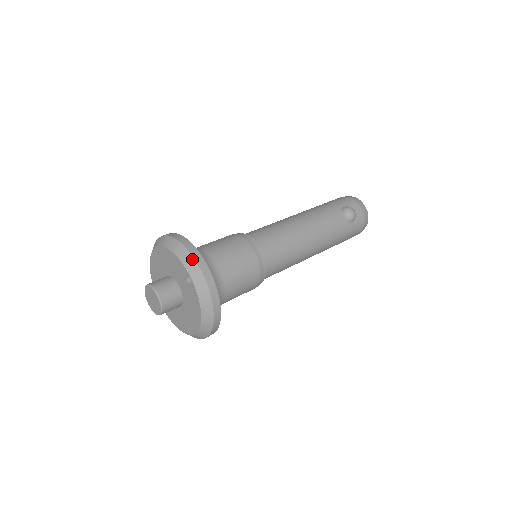
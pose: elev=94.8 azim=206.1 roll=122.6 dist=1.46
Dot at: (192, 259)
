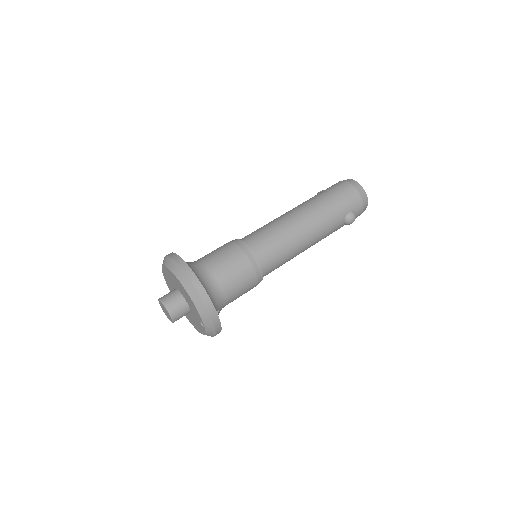
Dot at: (210, 320)
